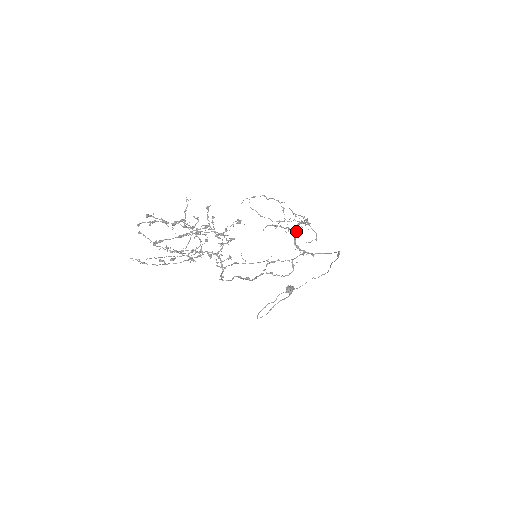
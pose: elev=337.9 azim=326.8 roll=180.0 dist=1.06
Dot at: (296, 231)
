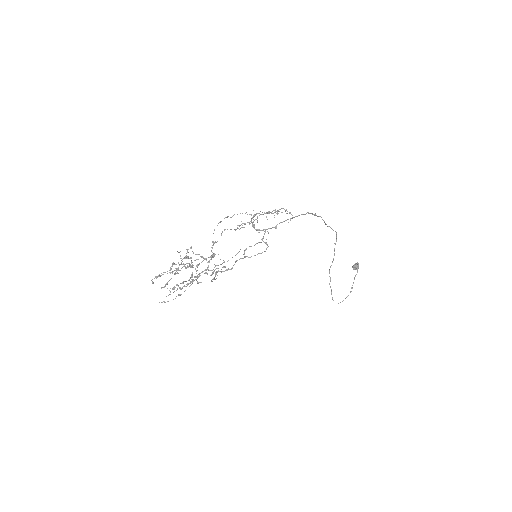
Dot at: (251, 222)
